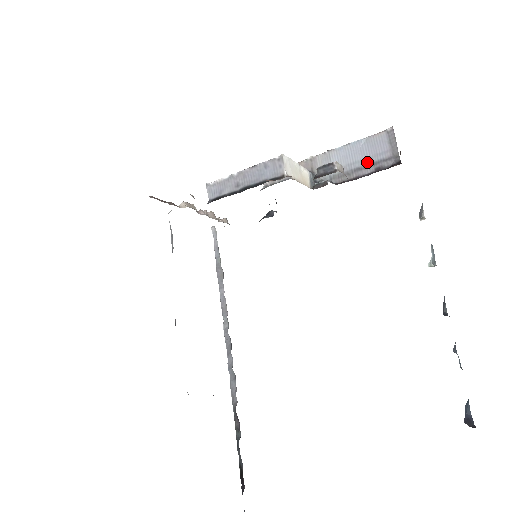
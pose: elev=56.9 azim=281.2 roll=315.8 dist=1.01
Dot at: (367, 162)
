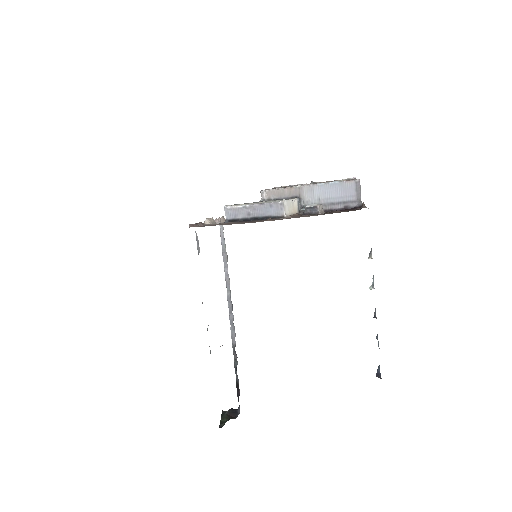
Dot at: (339, 200)
